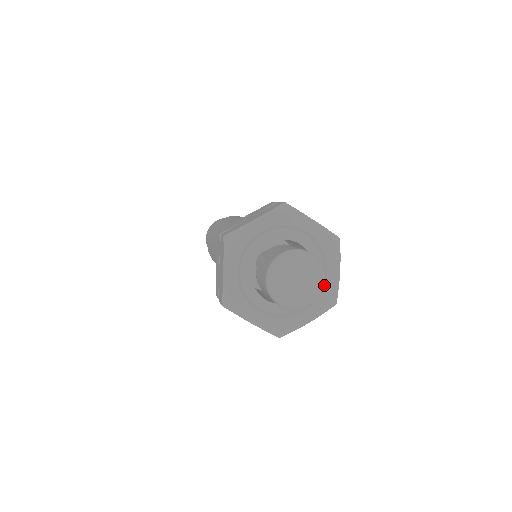
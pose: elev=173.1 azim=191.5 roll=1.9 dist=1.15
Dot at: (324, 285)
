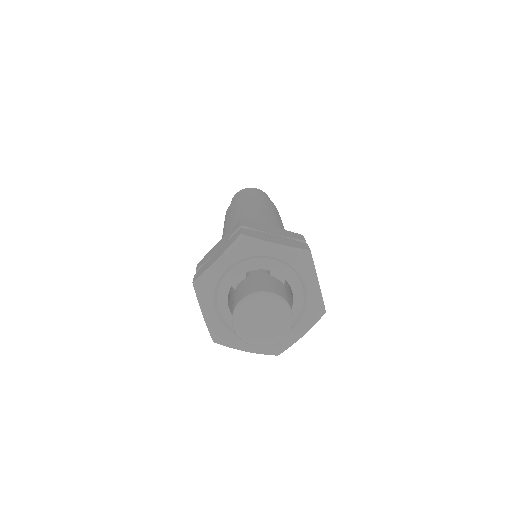
Dot at: occluded
